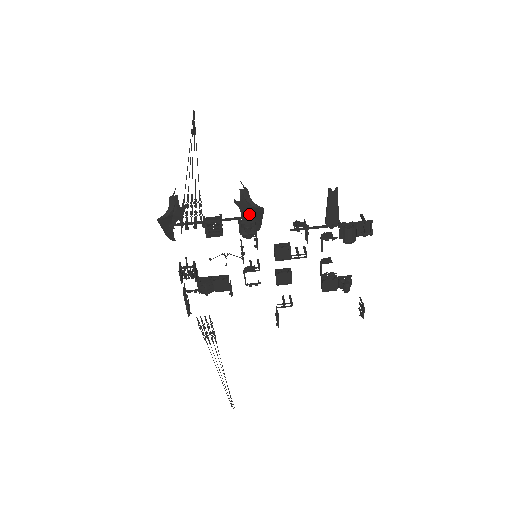
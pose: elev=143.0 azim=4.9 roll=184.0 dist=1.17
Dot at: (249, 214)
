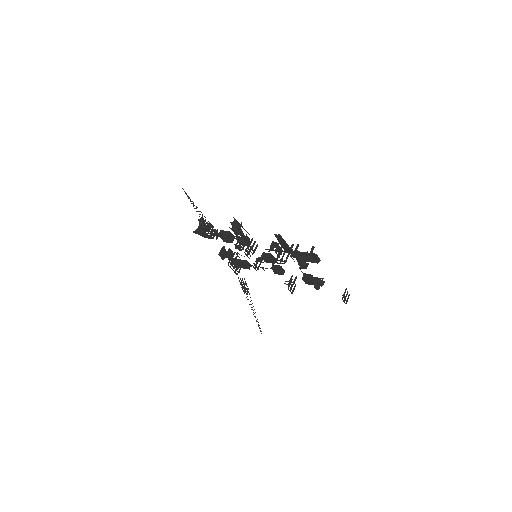
Dot at: occluded
